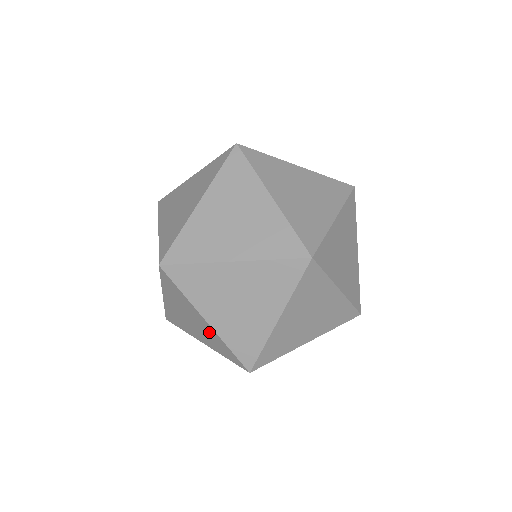
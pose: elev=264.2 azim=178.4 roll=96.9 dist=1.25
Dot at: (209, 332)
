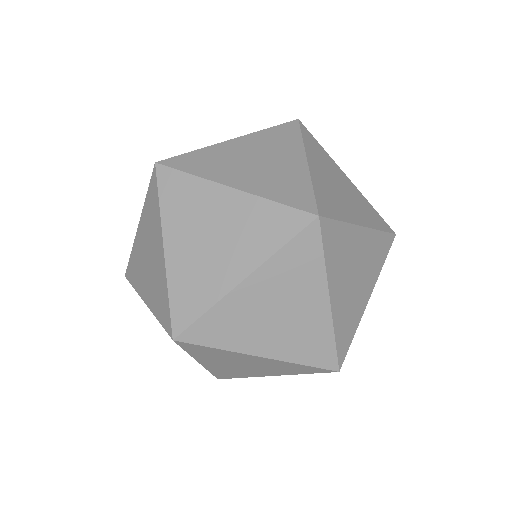
Dot at: (271, 364)
